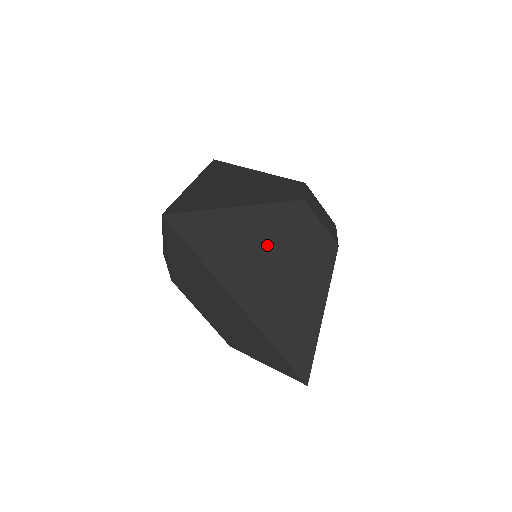
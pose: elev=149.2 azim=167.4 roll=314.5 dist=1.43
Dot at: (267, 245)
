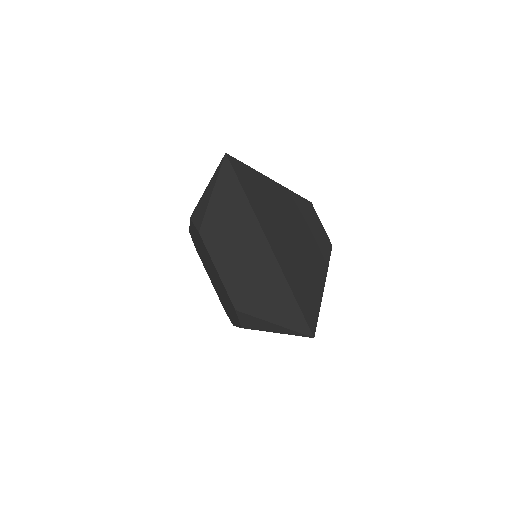
Dot at: (289, 215)
